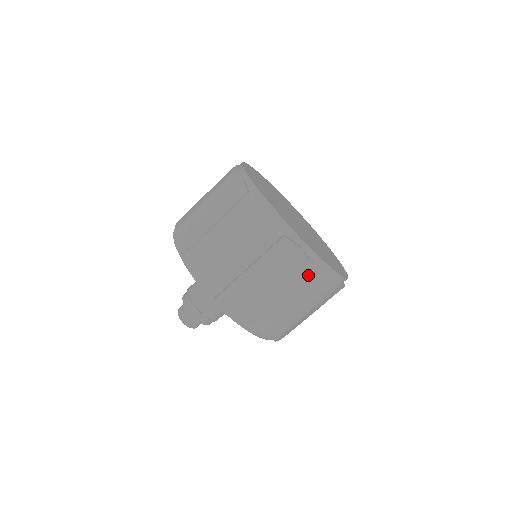
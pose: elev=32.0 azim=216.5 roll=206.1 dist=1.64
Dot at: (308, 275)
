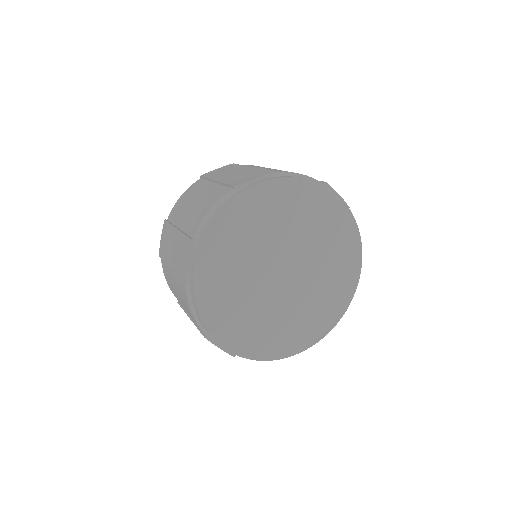
Dot at: occluded
